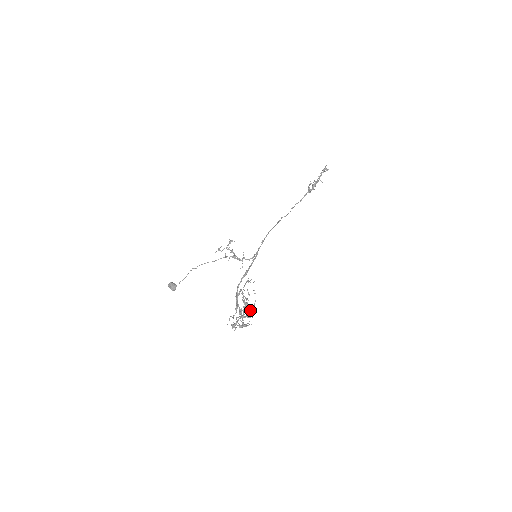
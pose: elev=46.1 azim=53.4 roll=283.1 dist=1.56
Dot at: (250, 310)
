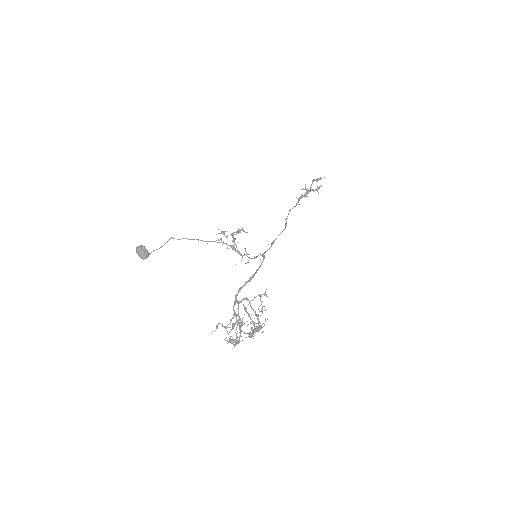
Dot at: occluded
